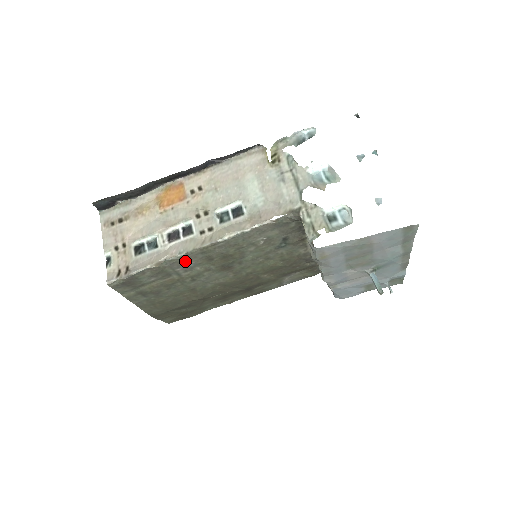
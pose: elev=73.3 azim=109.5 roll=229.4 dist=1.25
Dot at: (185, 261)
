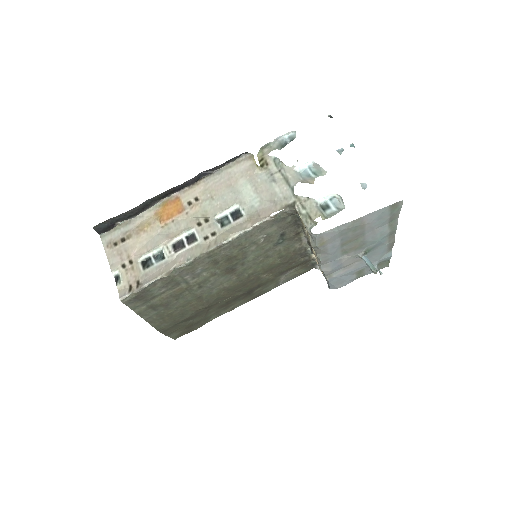
Dot at: (193, 267)
